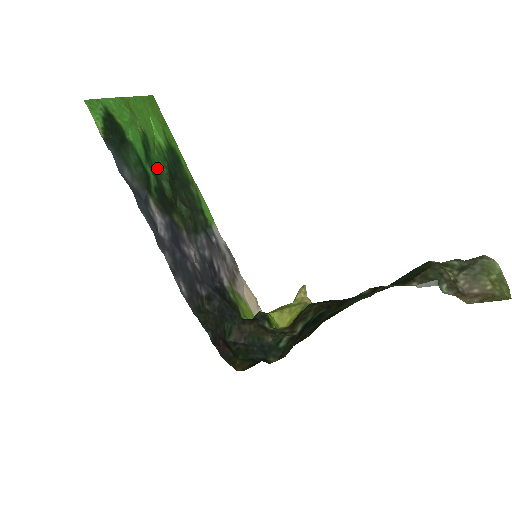
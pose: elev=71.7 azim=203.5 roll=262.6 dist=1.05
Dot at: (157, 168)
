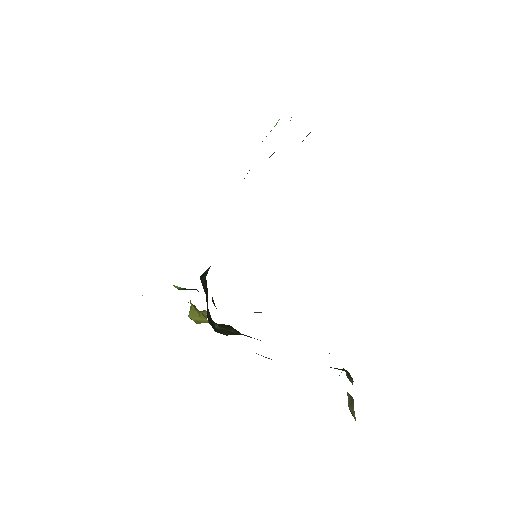
Dot at: occluded
